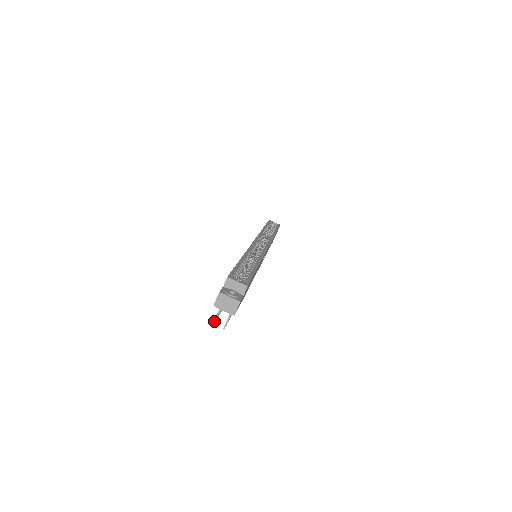
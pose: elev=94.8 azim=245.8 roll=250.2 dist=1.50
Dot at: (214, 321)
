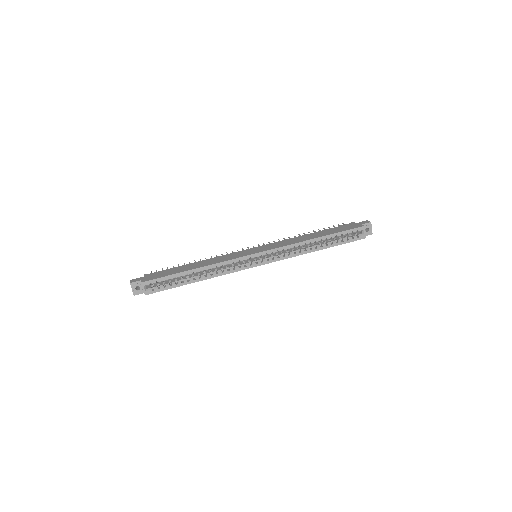
Dot at: (151, 272)
